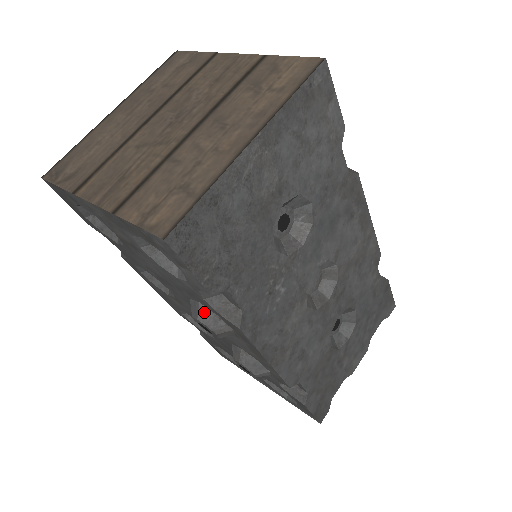
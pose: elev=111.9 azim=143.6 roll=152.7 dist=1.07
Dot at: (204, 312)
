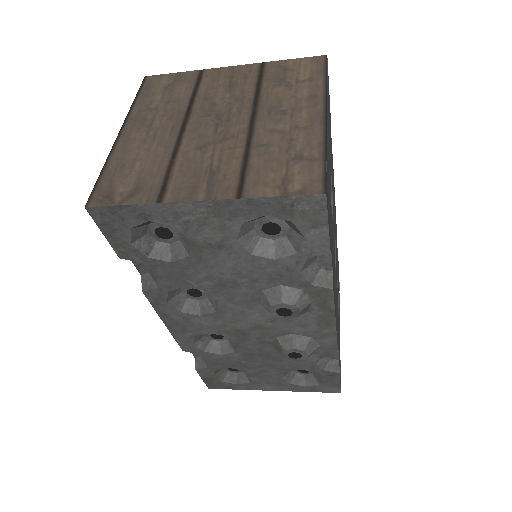
Dot at: (288, 293)
